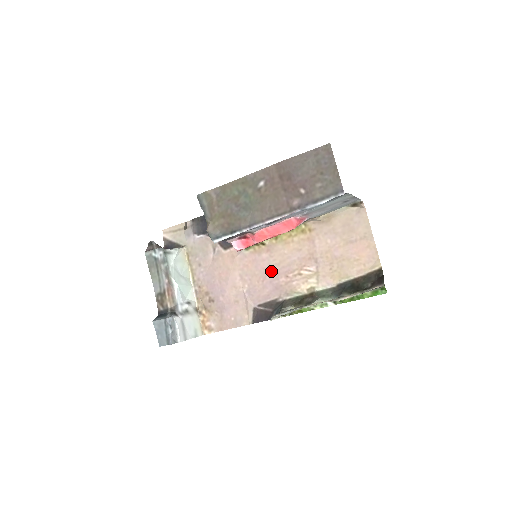
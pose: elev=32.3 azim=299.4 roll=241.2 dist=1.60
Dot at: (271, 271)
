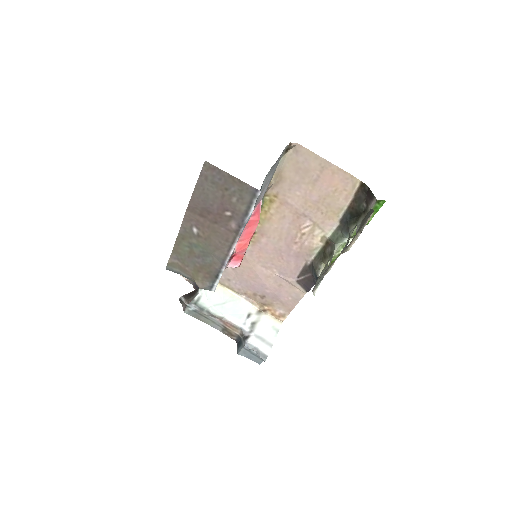
Dot at: (280, 248)
